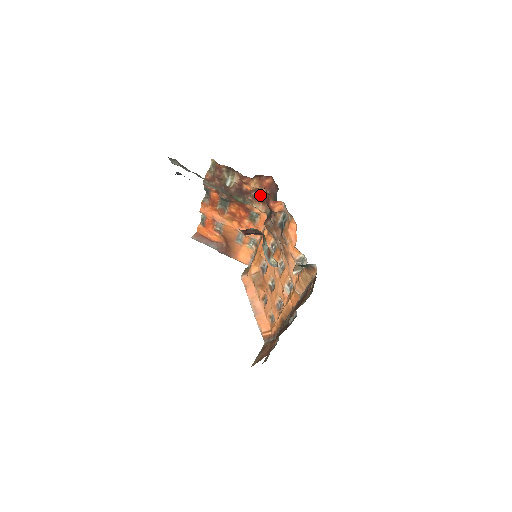
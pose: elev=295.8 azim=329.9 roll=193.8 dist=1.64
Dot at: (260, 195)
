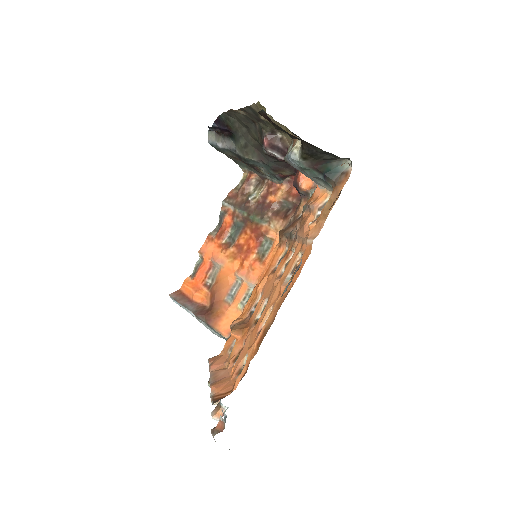
Dot at: (283, 210)
